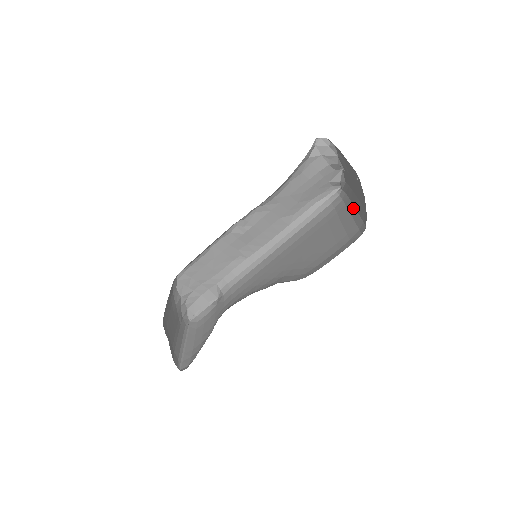
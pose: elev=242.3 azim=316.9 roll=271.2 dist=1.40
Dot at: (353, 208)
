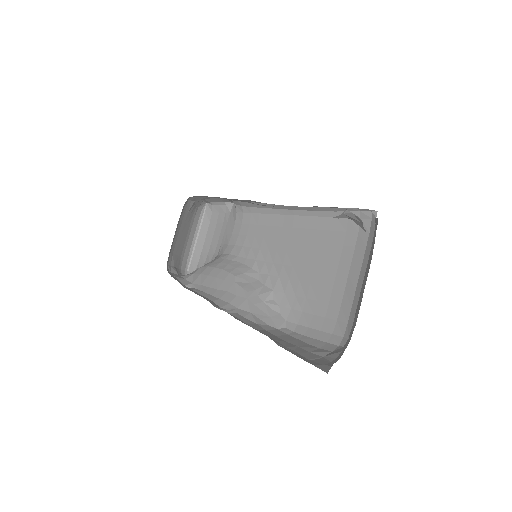
Dot at: (362, 279)
